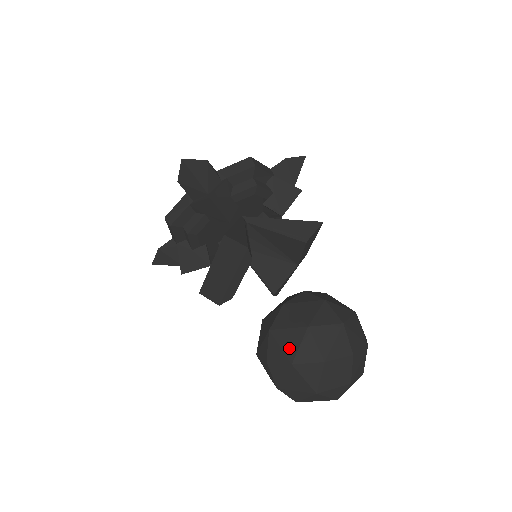
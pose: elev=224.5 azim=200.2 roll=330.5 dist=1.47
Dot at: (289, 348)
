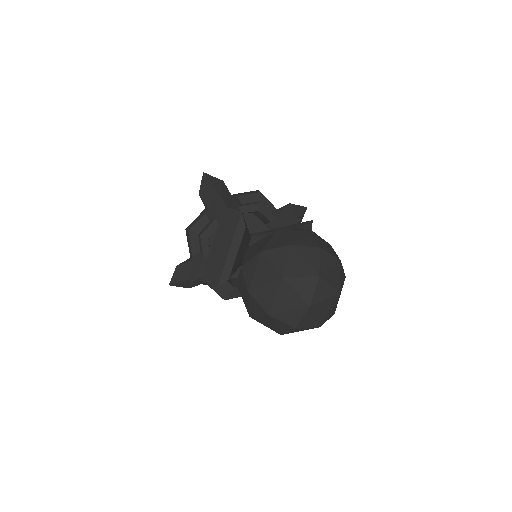
Dot at: (261, 246)
